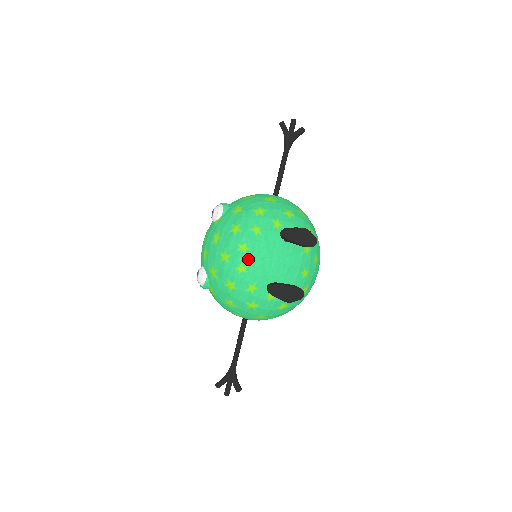
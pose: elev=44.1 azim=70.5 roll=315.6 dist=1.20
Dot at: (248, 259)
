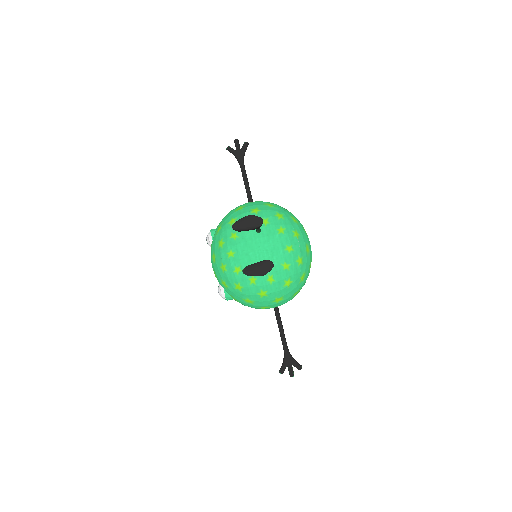
Dot at: (238, 260)
